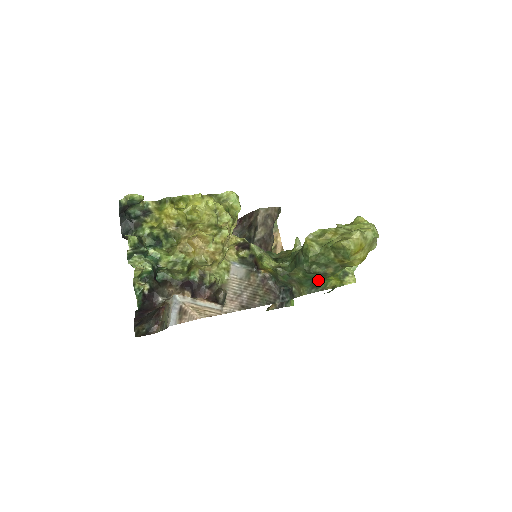
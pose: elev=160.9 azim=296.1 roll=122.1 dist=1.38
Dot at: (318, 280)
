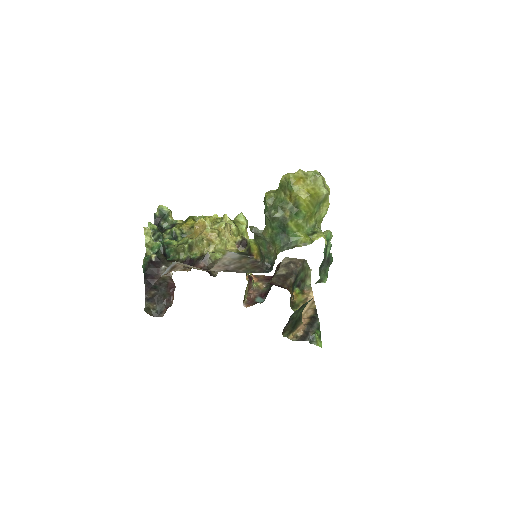
Dot at: (286, 234)
